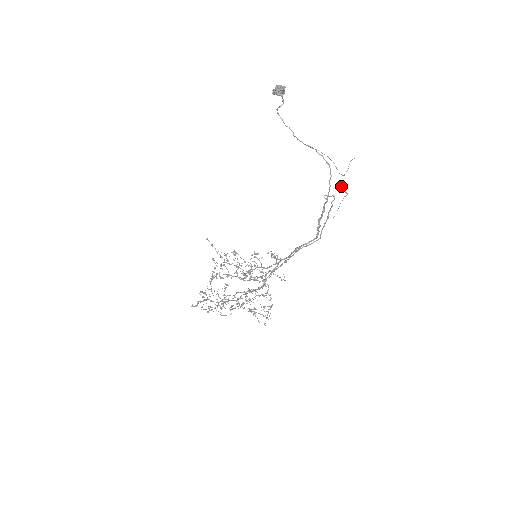
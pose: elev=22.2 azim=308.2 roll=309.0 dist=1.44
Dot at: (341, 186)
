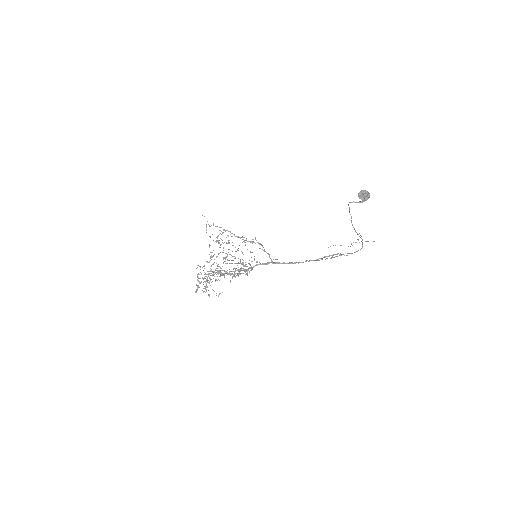
Dot at: occluded
